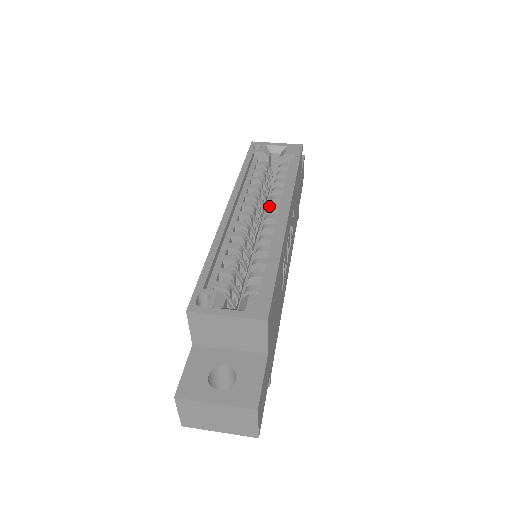
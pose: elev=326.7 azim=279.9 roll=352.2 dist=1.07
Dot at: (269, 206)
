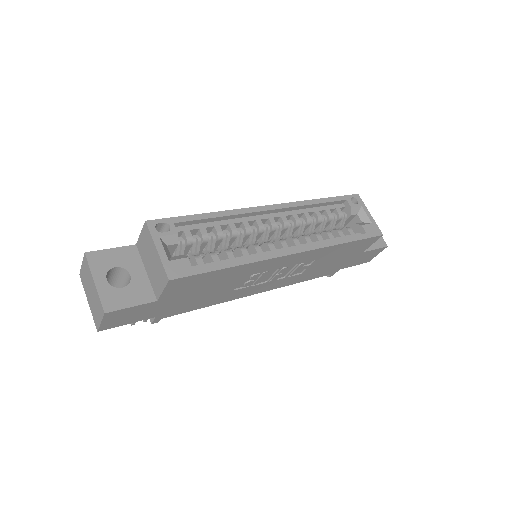
Dot at: (294, 237)
